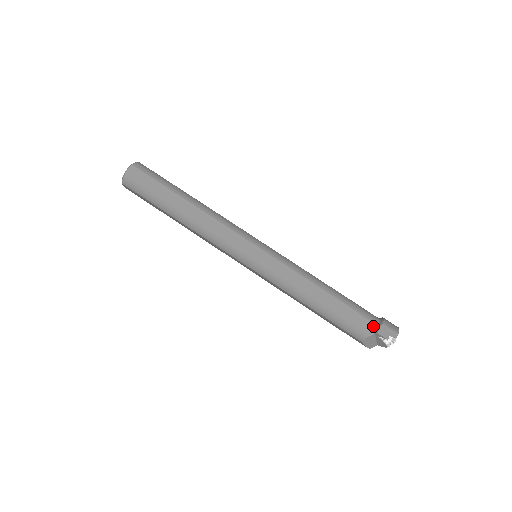
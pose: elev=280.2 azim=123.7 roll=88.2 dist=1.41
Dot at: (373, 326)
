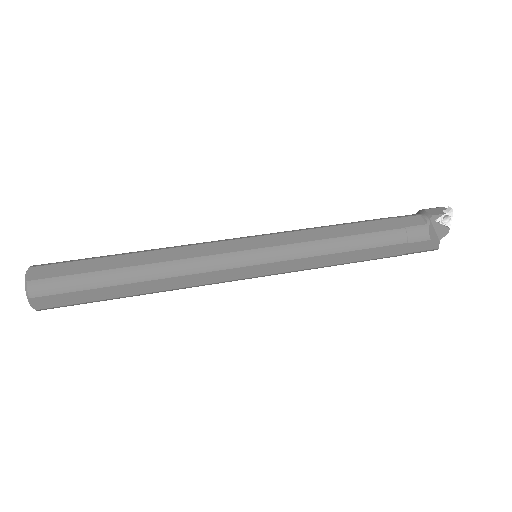
Dot at: (421, 217)
